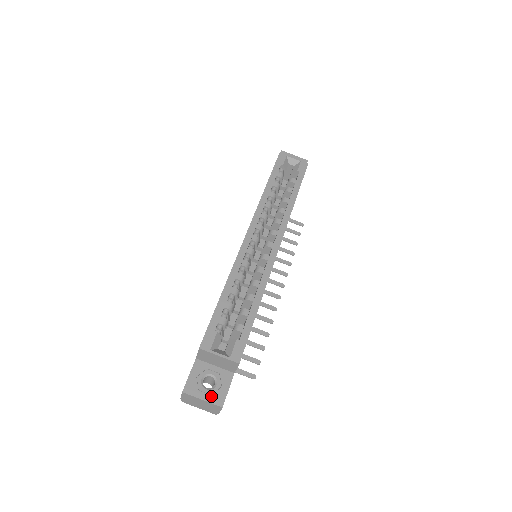
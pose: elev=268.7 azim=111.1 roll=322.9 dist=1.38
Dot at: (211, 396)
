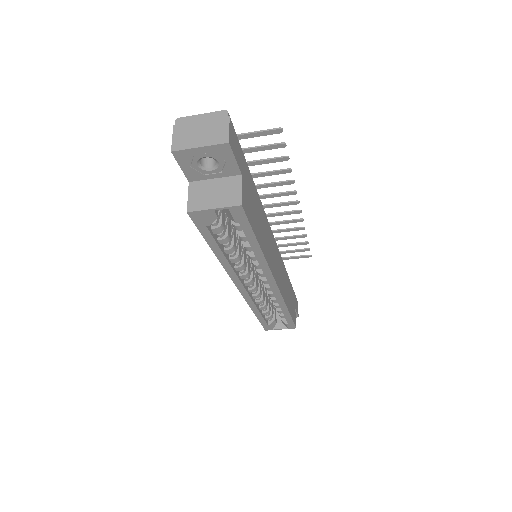
Dot at: occluded
